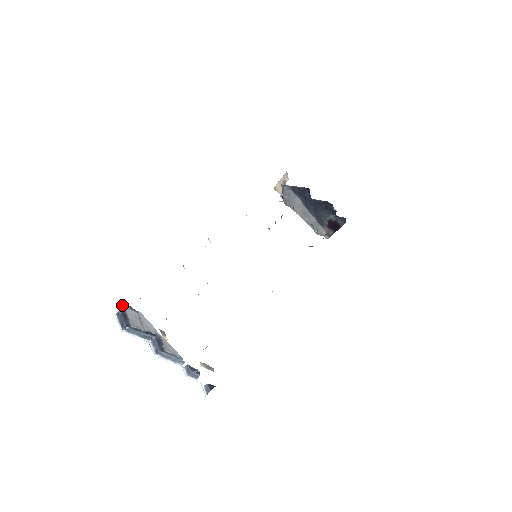
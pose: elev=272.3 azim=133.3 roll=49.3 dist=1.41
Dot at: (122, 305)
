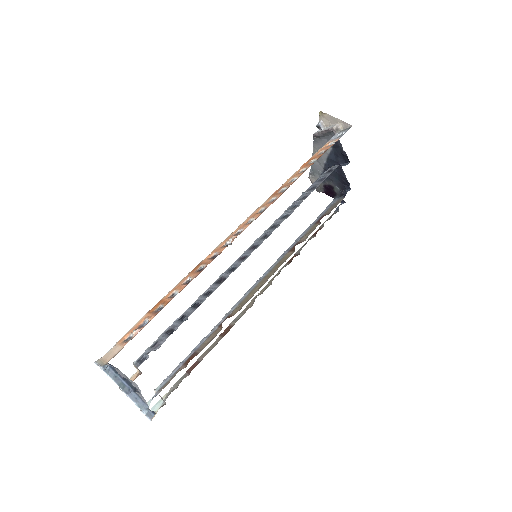
Dot at: occluded
